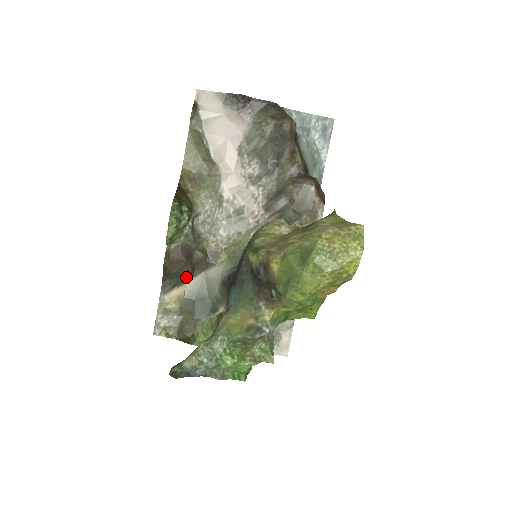
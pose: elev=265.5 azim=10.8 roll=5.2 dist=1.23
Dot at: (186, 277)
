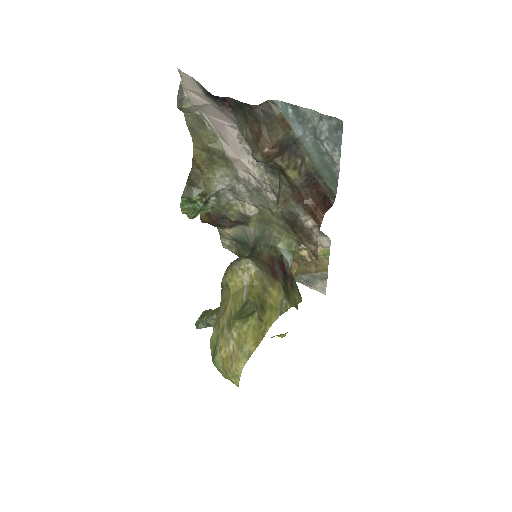
Dot at: occluded
